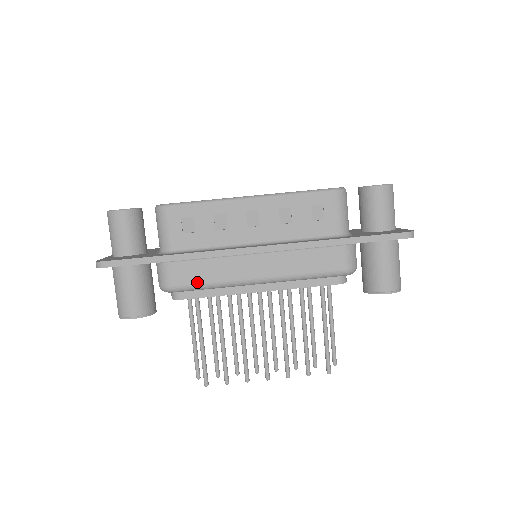
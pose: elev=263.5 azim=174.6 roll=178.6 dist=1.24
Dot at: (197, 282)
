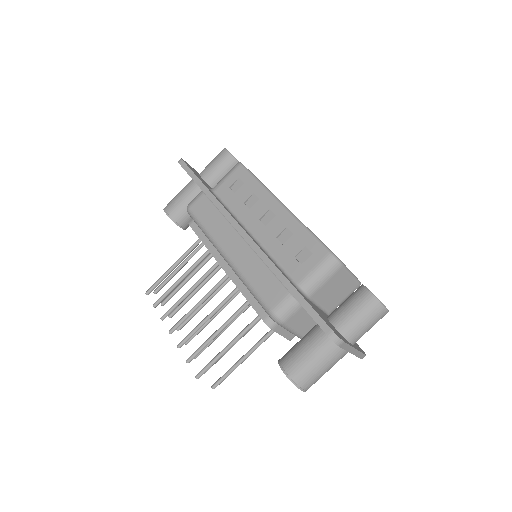
Dot at: (201, 219)
